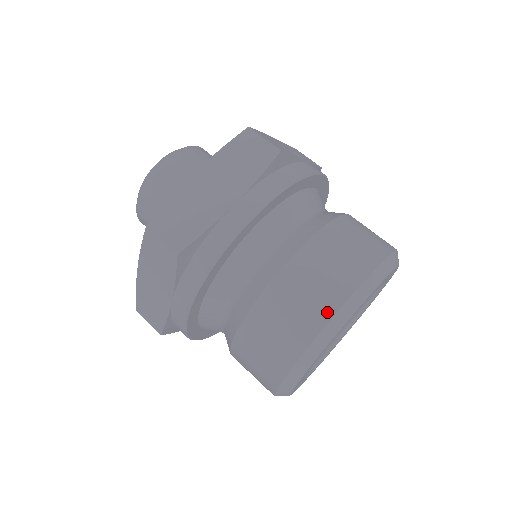
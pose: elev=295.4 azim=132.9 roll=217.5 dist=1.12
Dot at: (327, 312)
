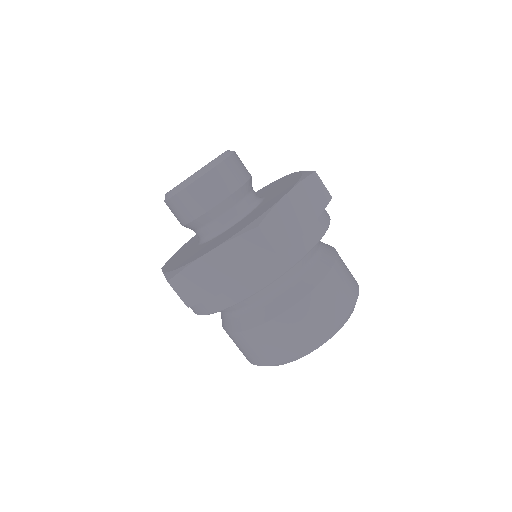
Dot at: (343, 315)
